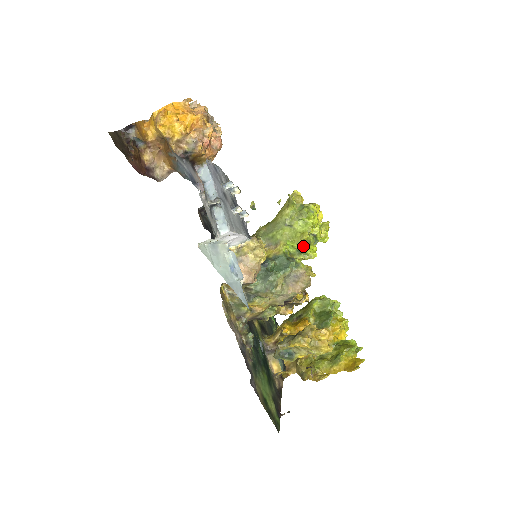
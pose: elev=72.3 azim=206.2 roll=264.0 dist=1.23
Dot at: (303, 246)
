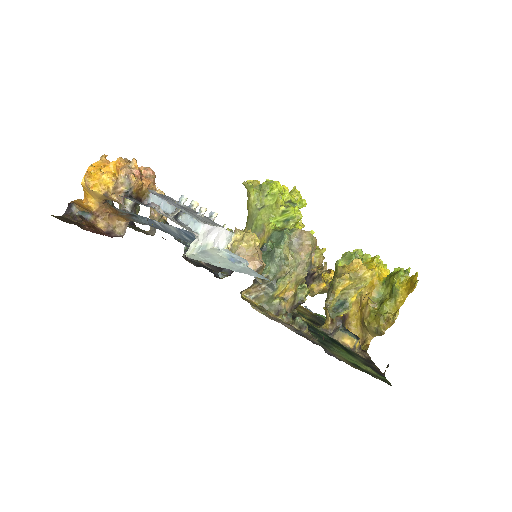
Dot at: (285, 213)
